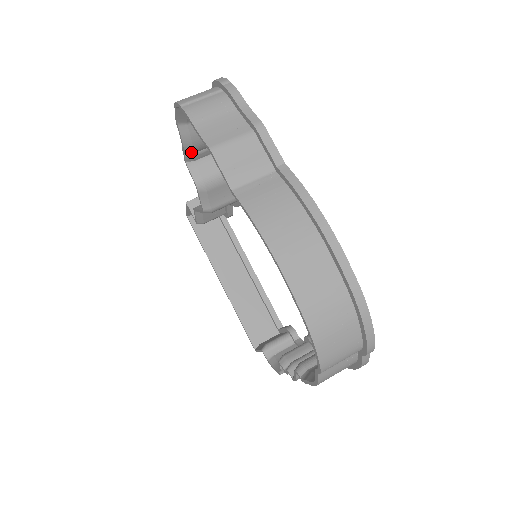
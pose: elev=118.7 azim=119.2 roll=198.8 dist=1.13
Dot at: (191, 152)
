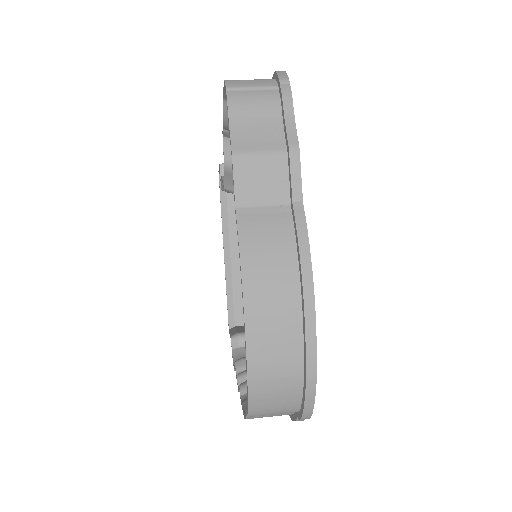
Dot at: occluded
